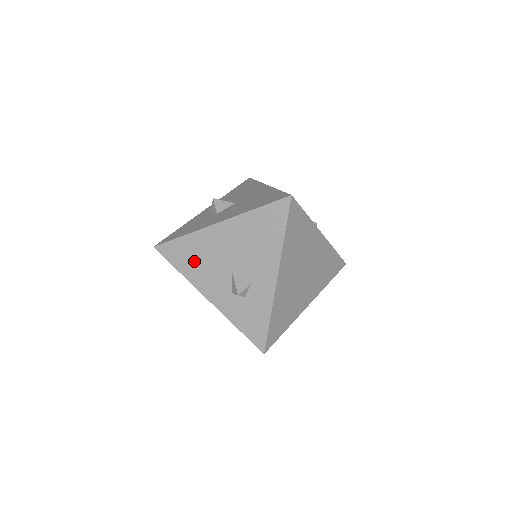
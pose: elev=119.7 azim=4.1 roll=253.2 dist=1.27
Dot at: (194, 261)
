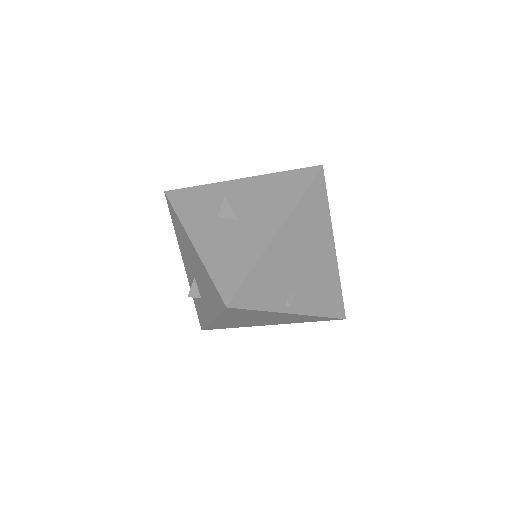
Dot at: (180, 237)
